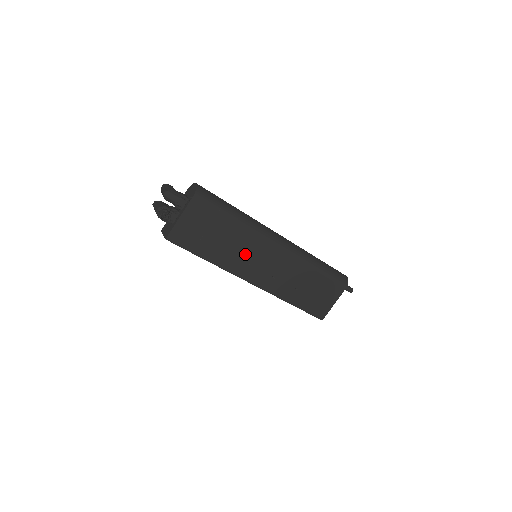
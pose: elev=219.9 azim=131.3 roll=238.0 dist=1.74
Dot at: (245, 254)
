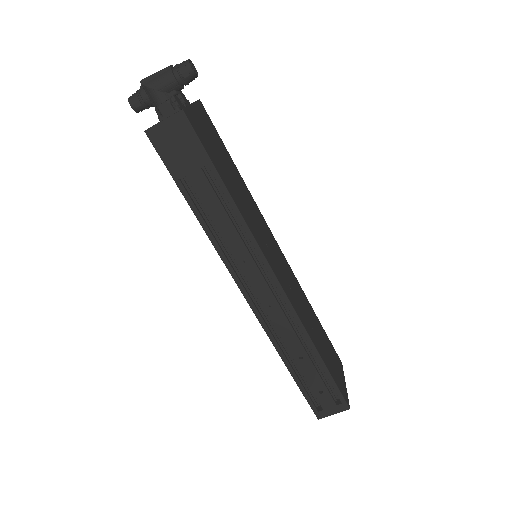
Dot at: (258, 225)
